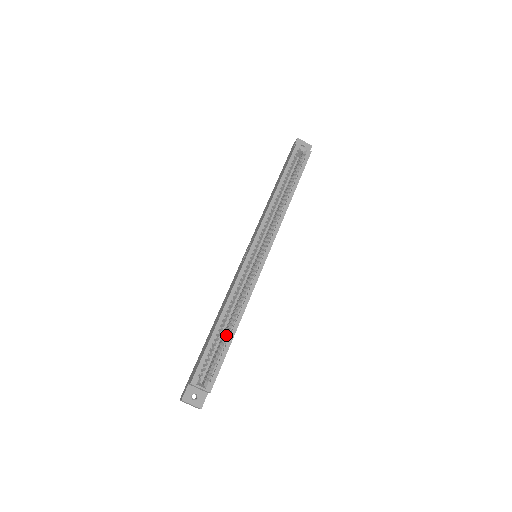
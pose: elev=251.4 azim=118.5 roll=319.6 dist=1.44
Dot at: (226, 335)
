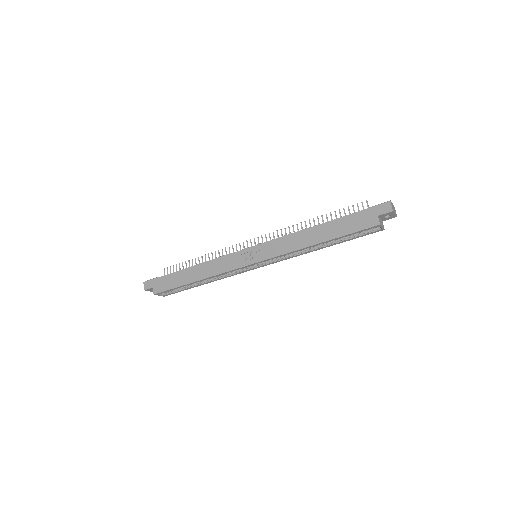
Dot at: (194, 283)
